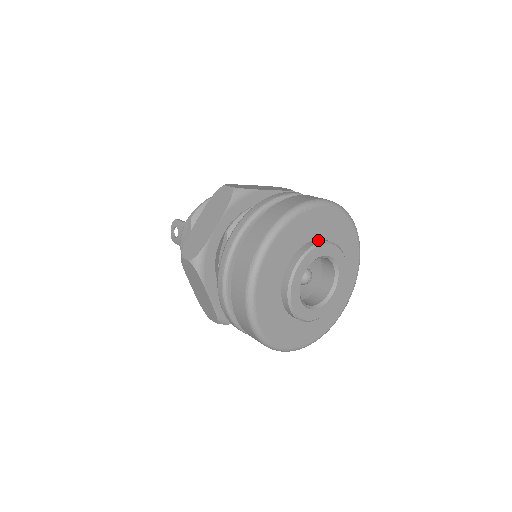
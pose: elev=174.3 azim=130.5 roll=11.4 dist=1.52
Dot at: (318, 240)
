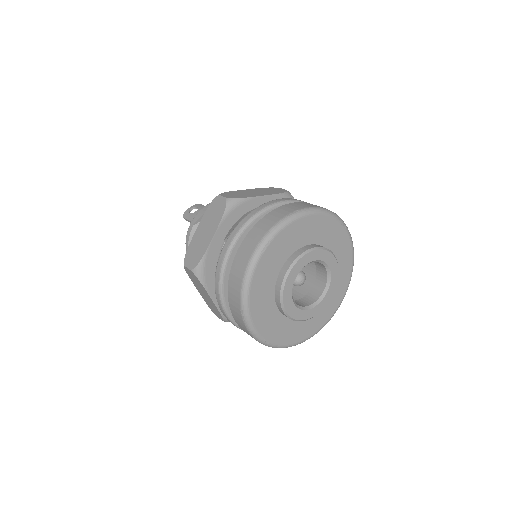
Dot at: occluded
